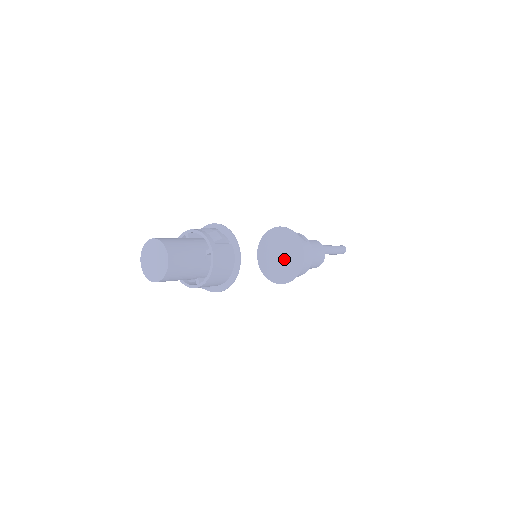
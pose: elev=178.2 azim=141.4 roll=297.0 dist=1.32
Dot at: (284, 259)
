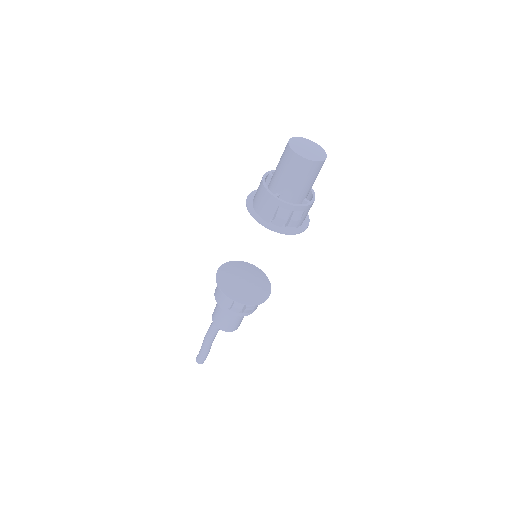
Dot at: (253, 280)
